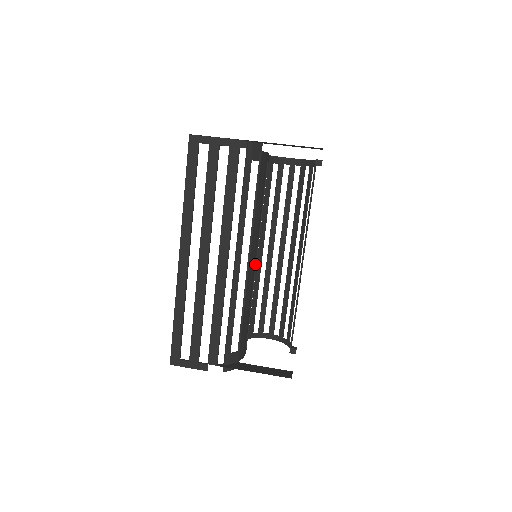
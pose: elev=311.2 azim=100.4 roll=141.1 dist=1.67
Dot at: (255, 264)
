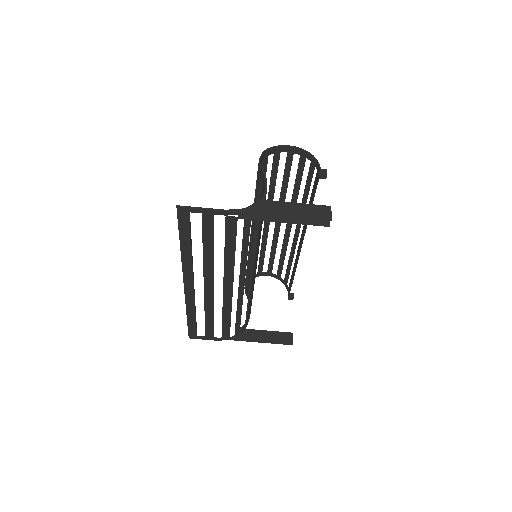
Dot at: (256, 267)
